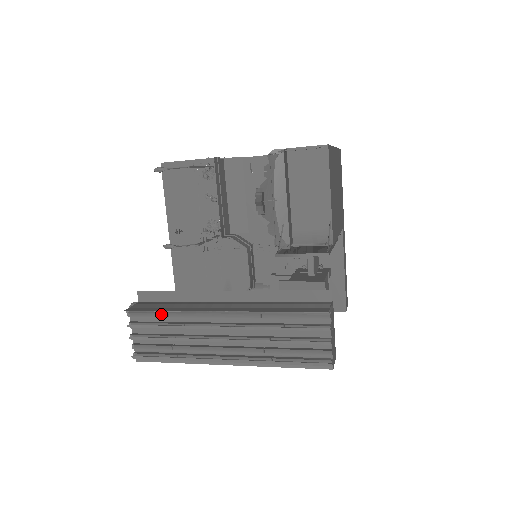
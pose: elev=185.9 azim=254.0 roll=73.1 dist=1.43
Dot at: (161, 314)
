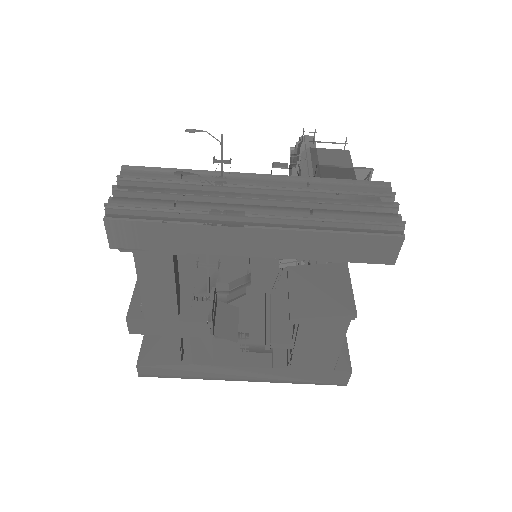
Dot at: (172, 173)
